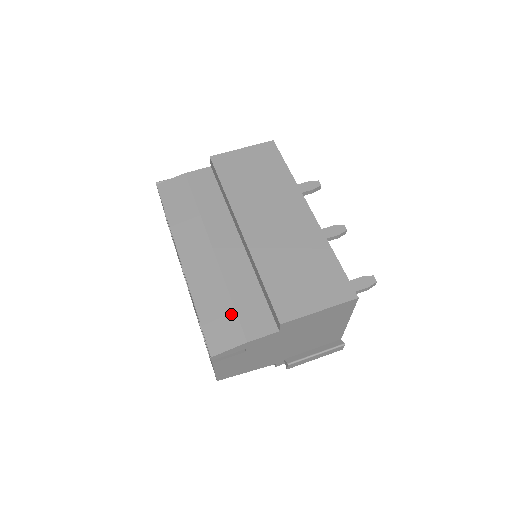
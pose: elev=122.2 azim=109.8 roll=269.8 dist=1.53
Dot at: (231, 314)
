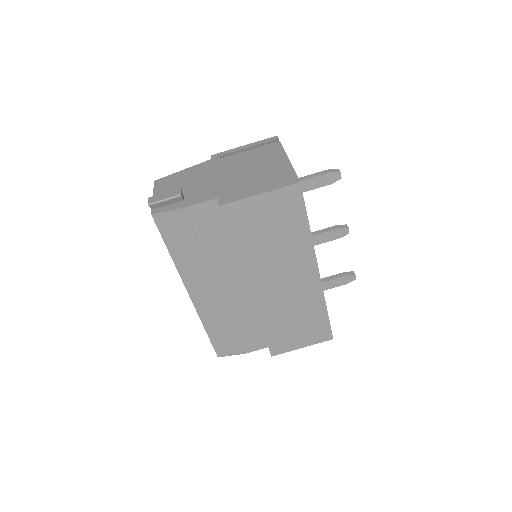
Dot at: (234, 338)
